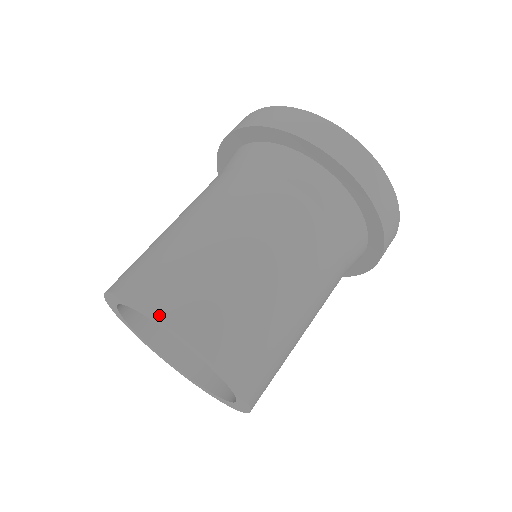
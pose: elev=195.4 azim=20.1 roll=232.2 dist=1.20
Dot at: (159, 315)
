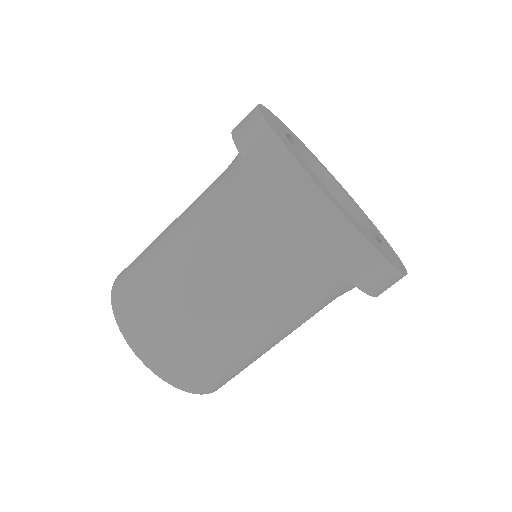
Dot at: (152, 368)
